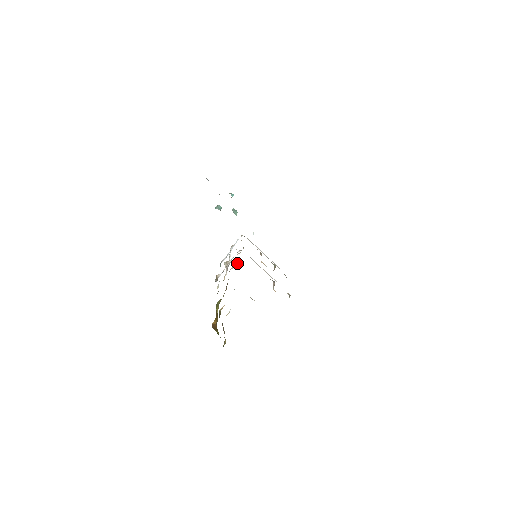
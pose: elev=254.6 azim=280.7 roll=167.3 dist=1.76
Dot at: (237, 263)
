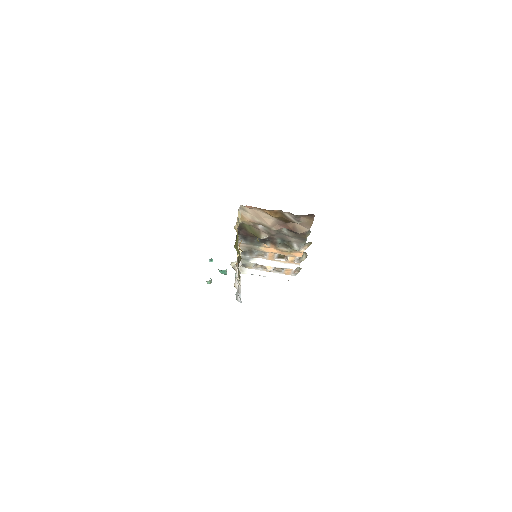
Dot at: occluded
